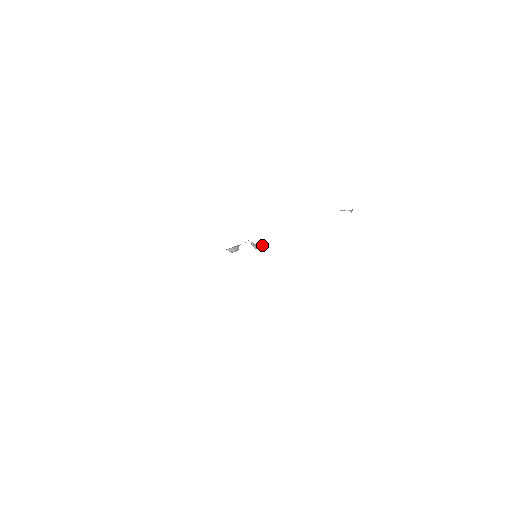
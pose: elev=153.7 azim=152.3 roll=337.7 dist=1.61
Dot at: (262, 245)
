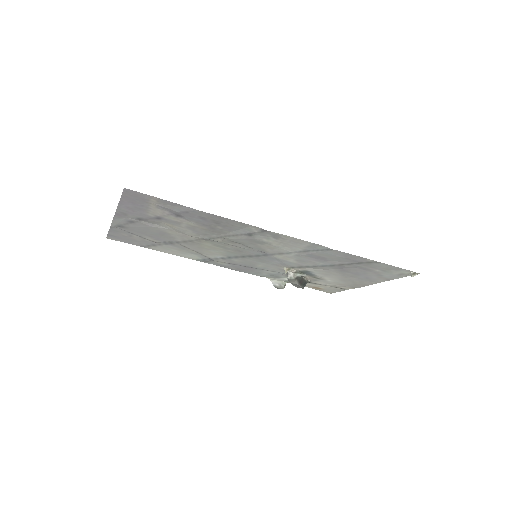
Dot at: (285, 267)
